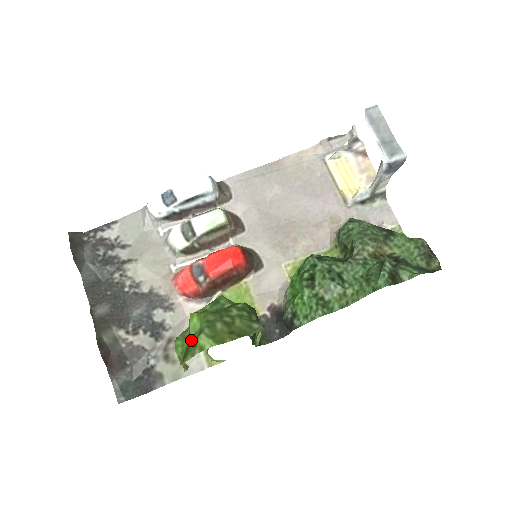
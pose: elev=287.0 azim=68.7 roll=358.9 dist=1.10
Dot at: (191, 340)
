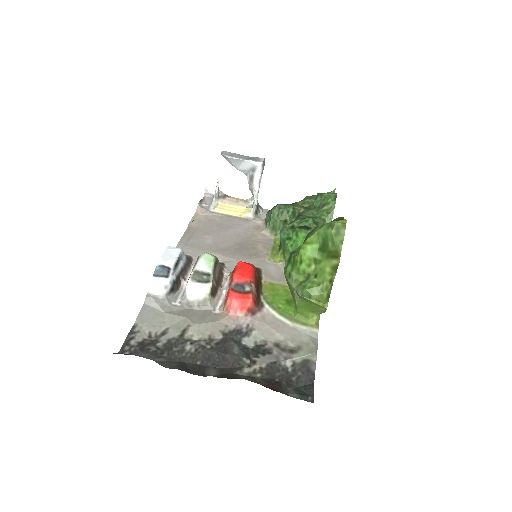
Dot at: (323, 252)
